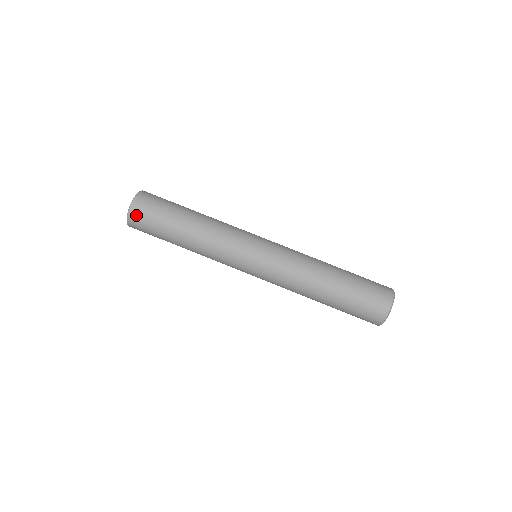
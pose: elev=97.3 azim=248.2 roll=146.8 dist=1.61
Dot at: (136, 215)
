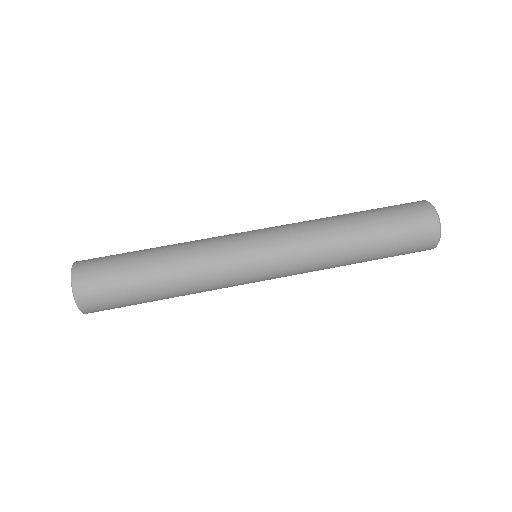
Dot at: (88, 300)
